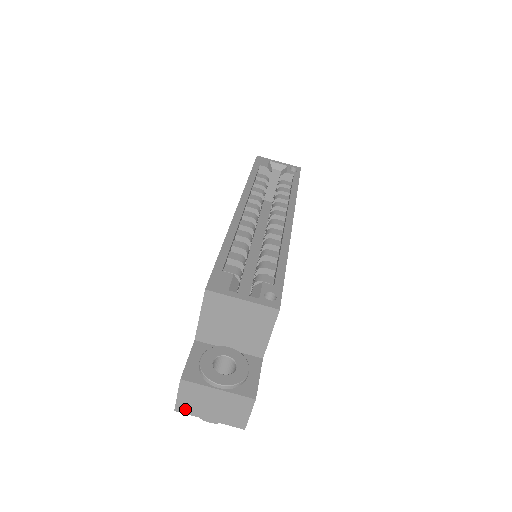
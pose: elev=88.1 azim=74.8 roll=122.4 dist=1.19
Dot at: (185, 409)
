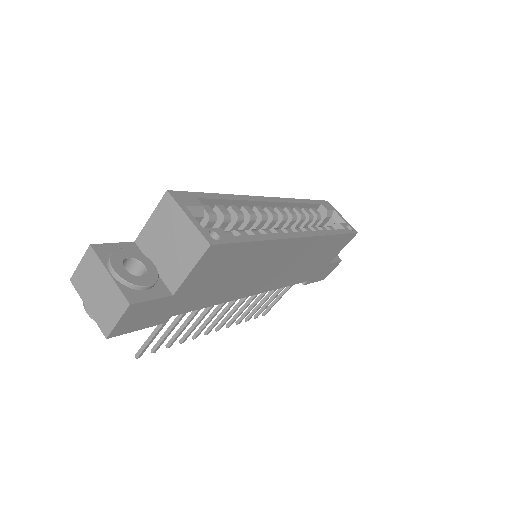
Dot at: (78, 283)
